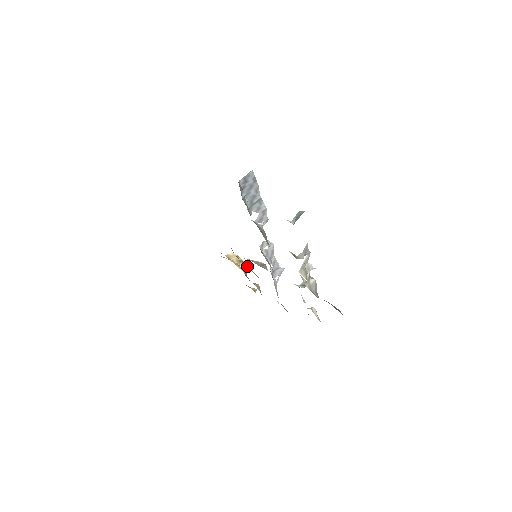
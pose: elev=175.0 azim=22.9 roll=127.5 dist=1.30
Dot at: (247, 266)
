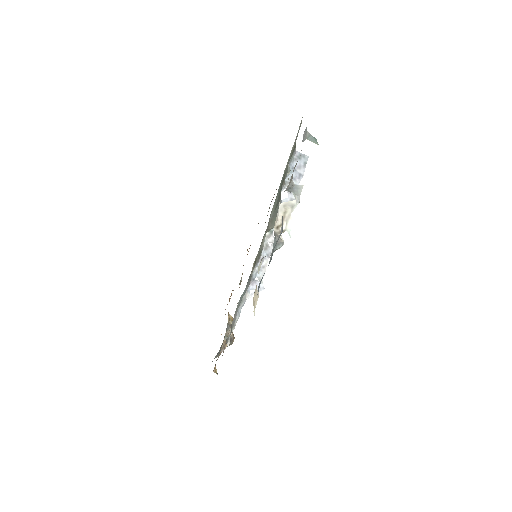
Dot at: occluded
